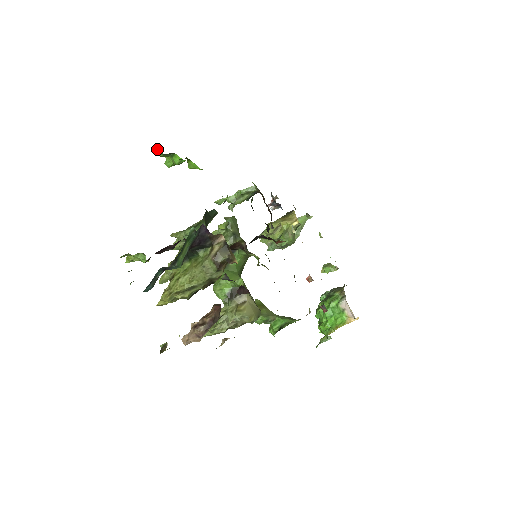
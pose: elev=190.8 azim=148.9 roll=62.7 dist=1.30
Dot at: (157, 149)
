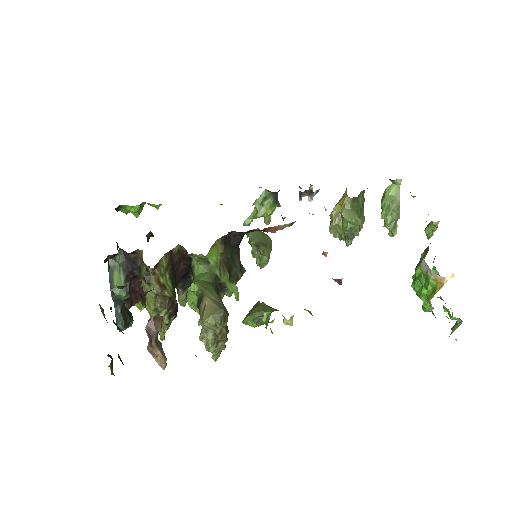
Dot at: occluded
